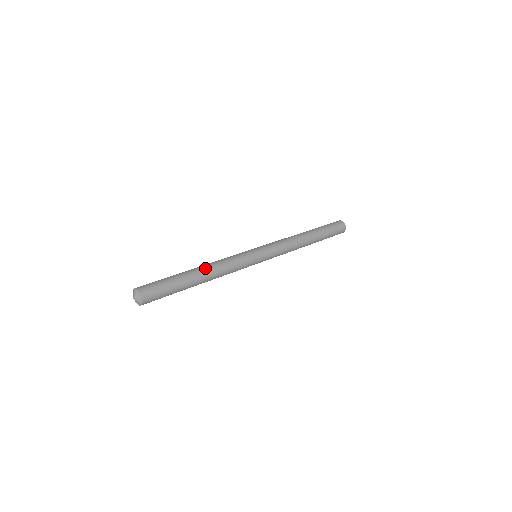
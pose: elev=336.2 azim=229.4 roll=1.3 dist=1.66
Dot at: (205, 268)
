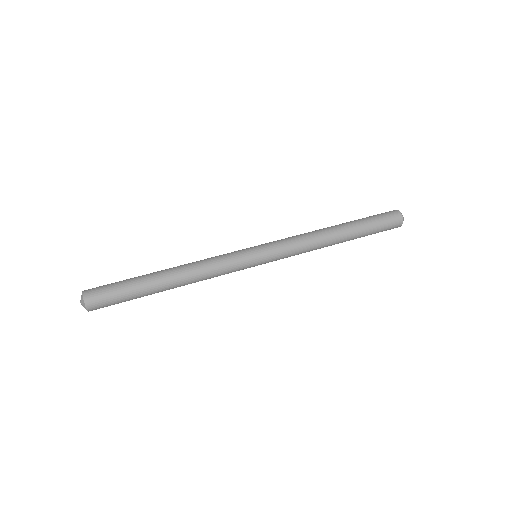
Dot at: (175, 267)
